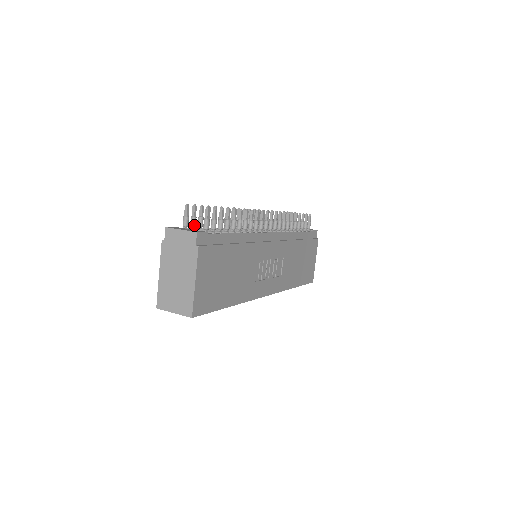
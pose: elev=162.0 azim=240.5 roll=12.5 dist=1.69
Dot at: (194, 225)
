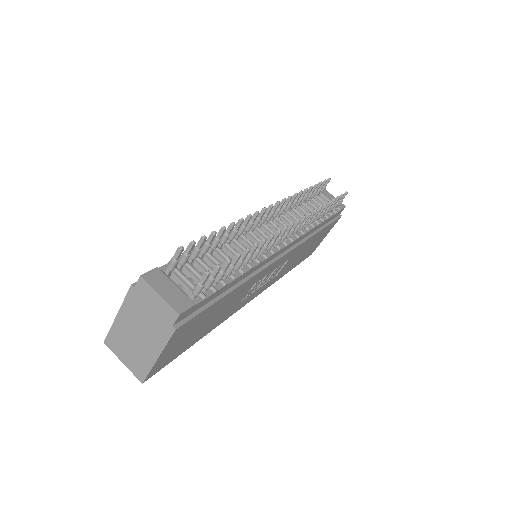
Dot at: (184, 264)
